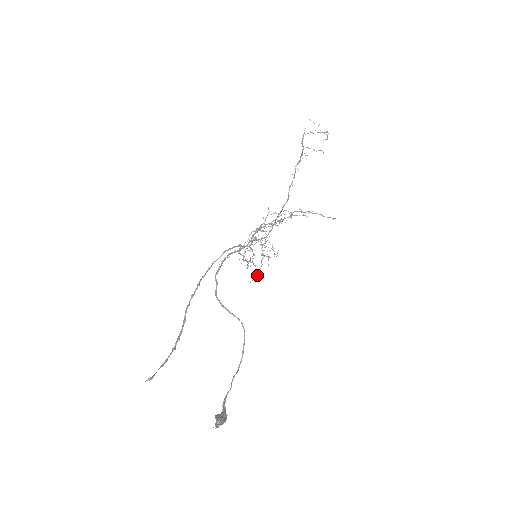
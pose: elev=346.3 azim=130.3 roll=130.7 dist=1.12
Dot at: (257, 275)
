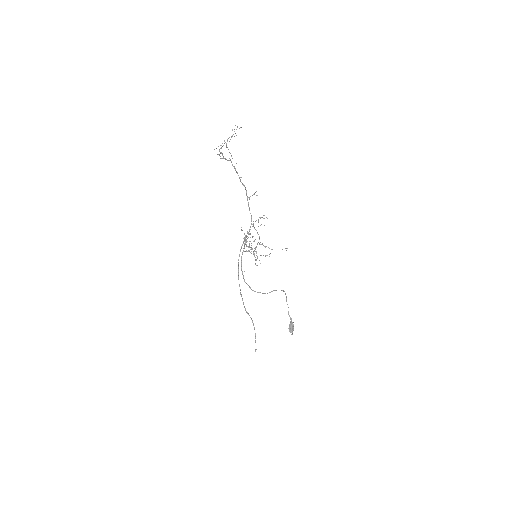
Dot at: occluded
